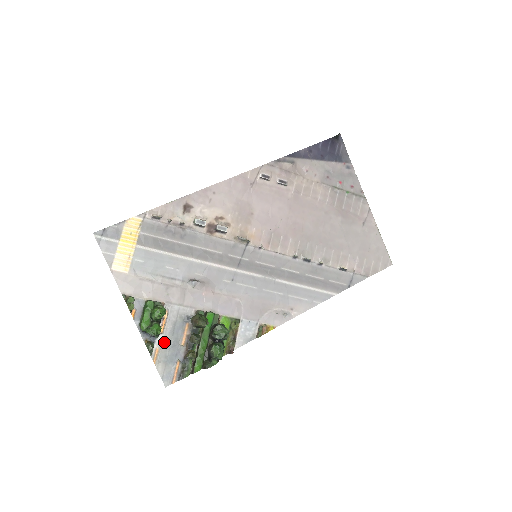
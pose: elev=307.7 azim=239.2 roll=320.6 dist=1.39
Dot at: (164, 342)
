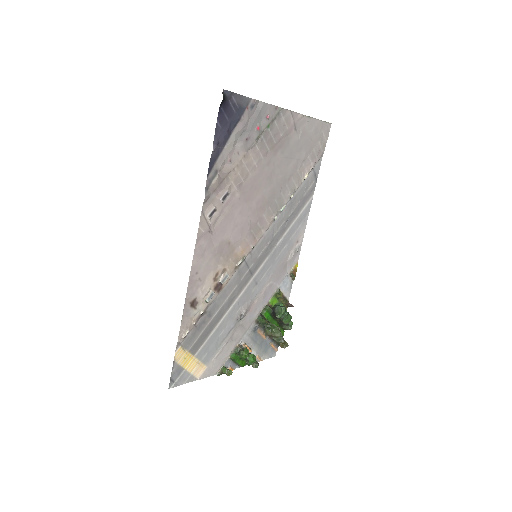
Dot at: (256, 351)
